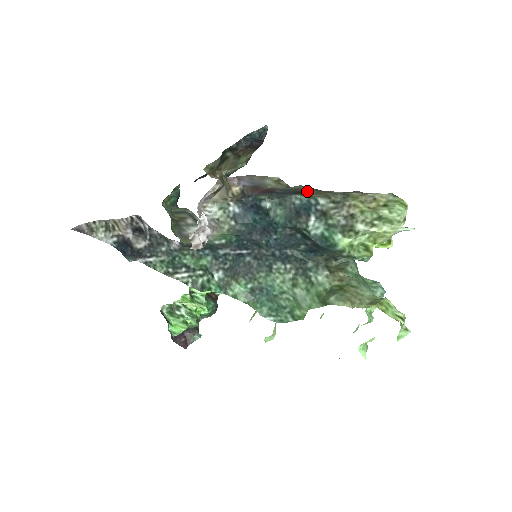
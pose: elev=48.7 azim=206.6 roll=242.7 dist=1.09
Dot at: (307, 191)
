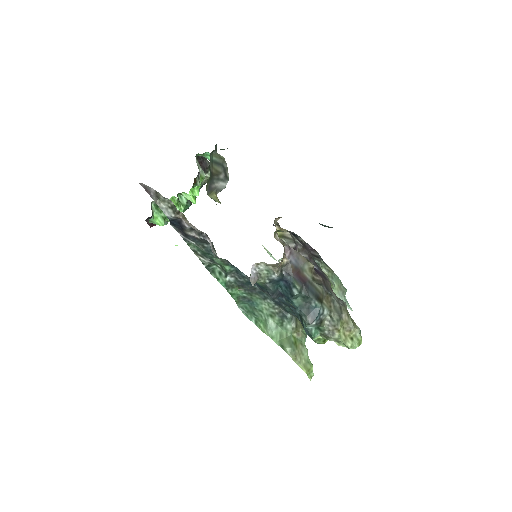
Dot at: (323, 298)
